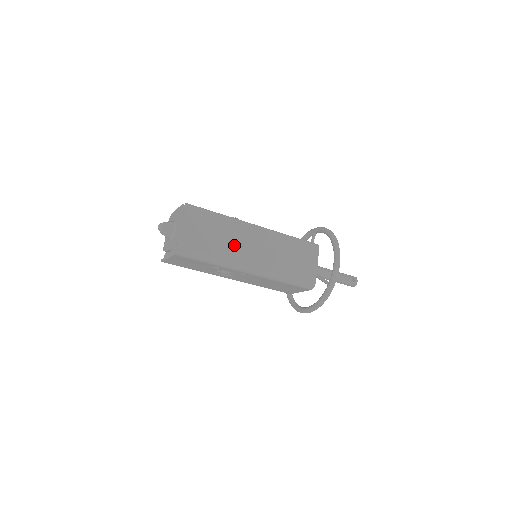
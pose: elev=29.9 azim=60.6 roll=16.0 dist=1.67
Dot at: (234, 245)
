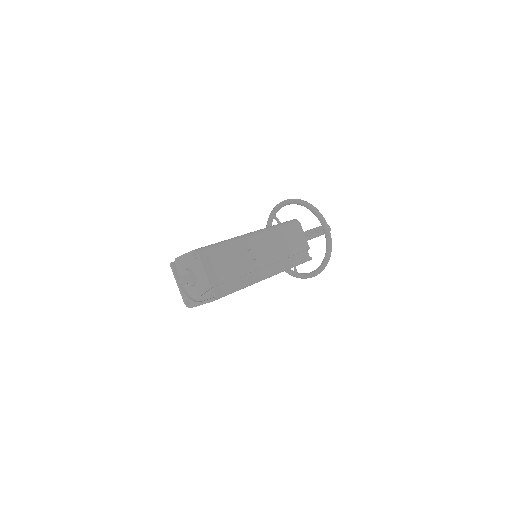
Dot at: occluded
